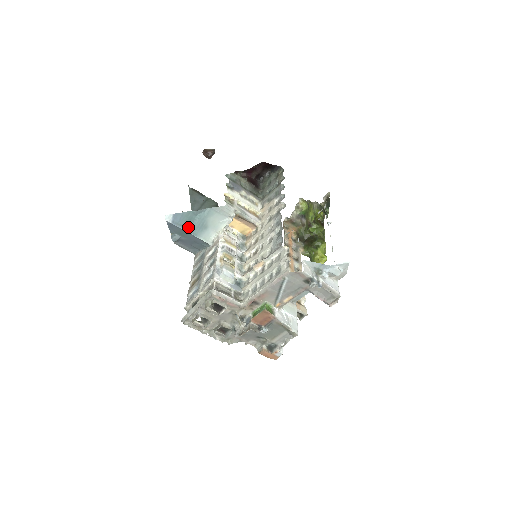
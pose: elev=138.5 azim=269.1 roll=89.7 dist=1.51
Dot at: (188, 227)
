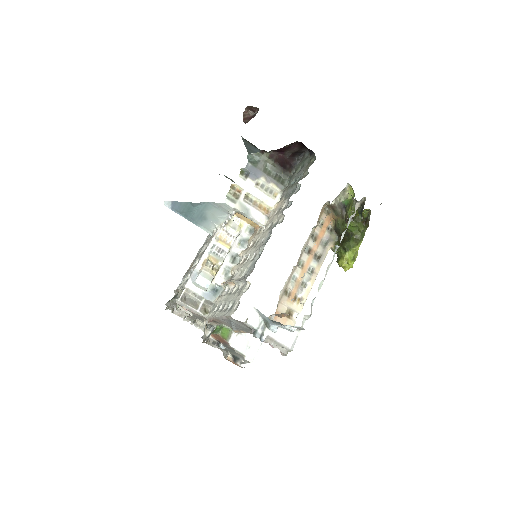
Dot at: (187, 215)
